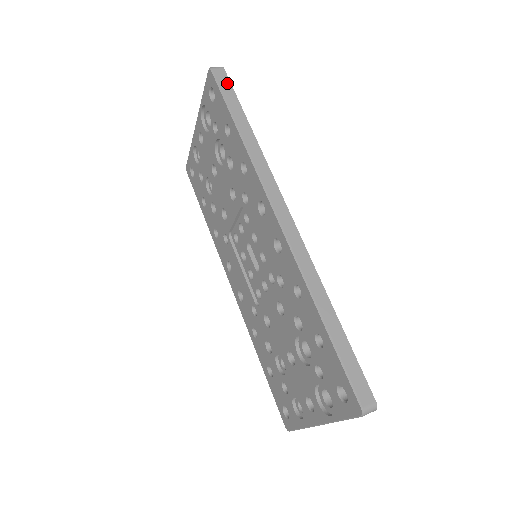
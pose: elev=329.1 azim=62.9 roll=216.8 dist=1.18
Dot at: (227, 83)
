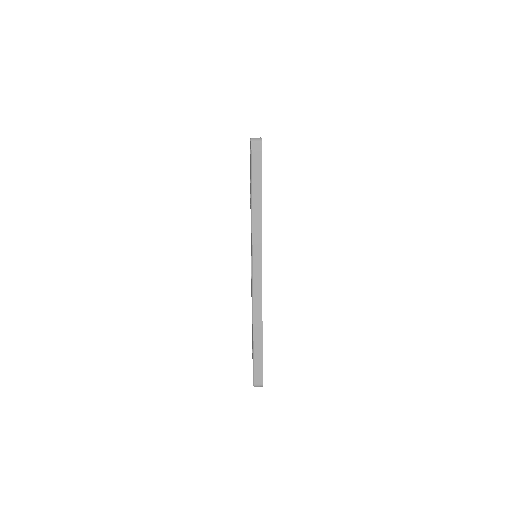
Dot at: (259, 158)
